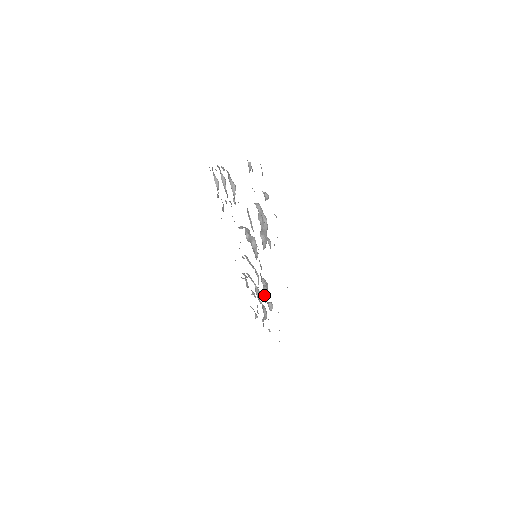
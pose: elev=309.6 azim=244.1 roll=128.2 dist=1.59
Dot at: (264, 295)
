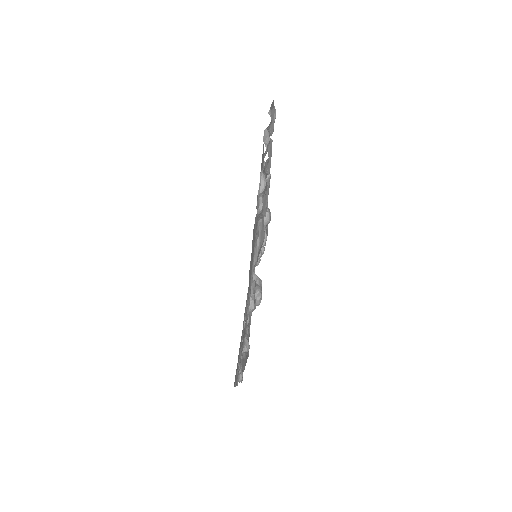
Dot at: occluded
